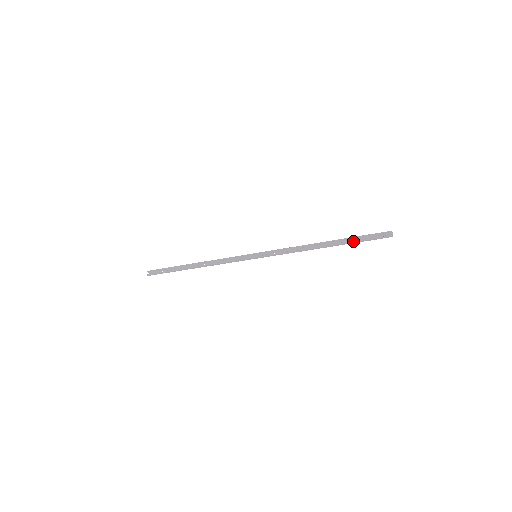
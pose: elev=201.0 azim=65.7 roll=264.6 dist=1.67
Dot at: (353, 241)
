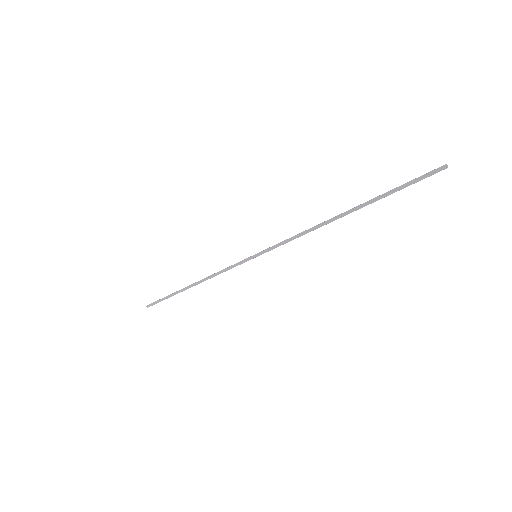
Dot at: occluded
